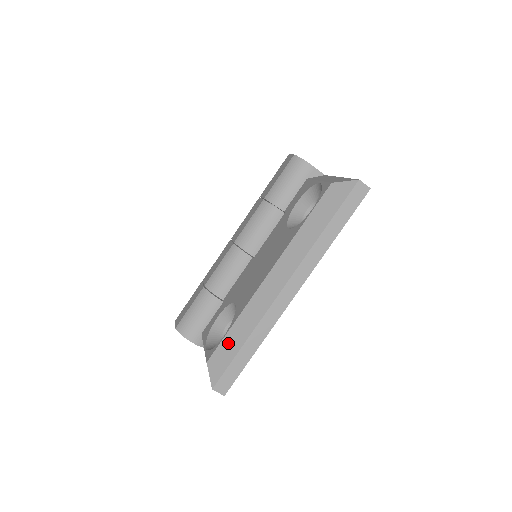
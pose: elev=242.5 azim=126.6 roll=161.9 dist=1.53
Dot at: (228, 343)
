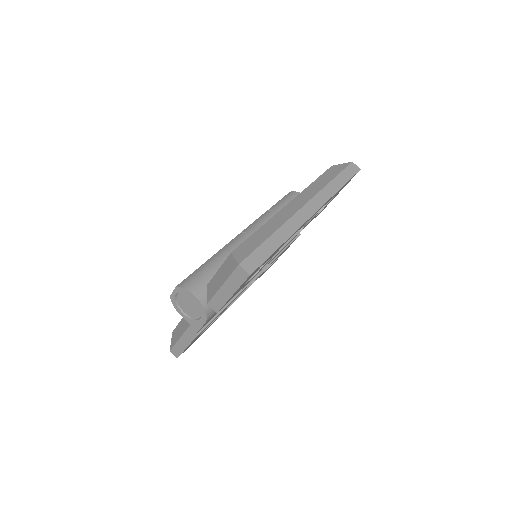
Dot at: (254, 238)
